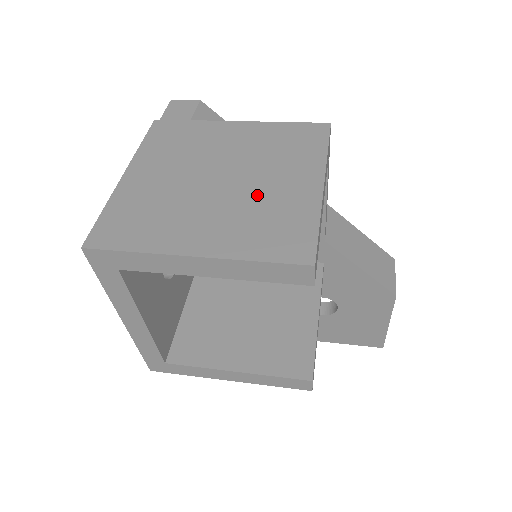
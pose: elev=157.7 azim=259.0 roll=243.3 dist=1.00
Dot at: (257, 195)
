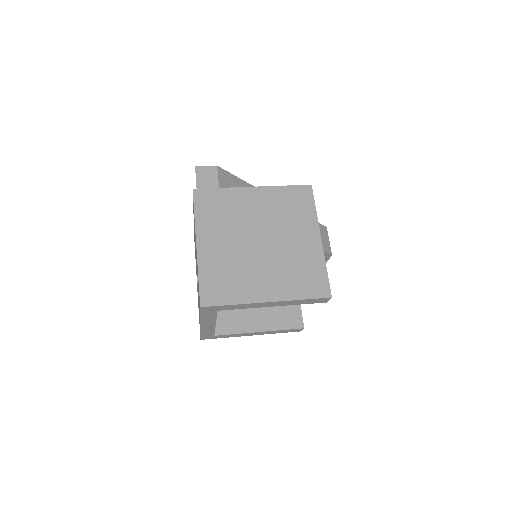
Dot at: (287, 252)
